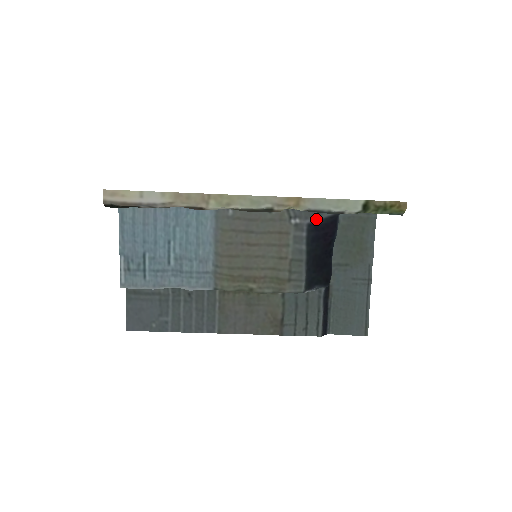
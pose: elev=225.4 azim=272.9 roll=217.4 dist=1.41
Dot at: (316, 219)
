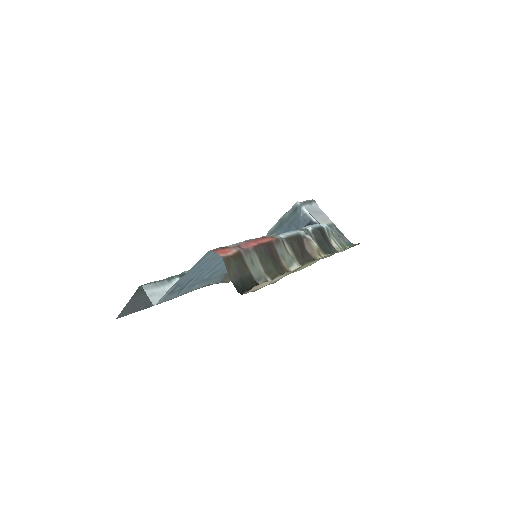
Dot at: occluded
